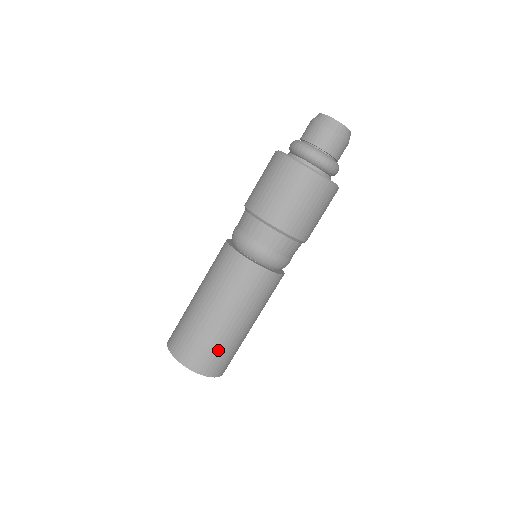
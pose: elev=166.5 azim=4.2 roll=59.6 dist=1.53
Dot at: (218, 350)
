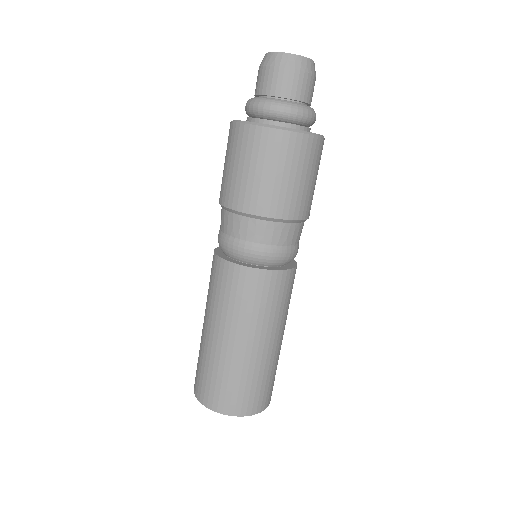
Dot at: (234, 381)
